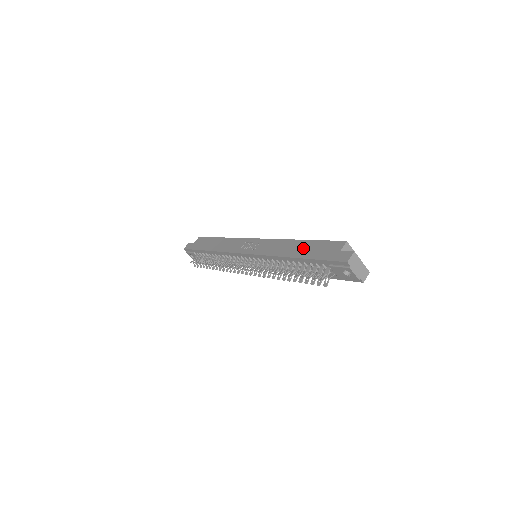
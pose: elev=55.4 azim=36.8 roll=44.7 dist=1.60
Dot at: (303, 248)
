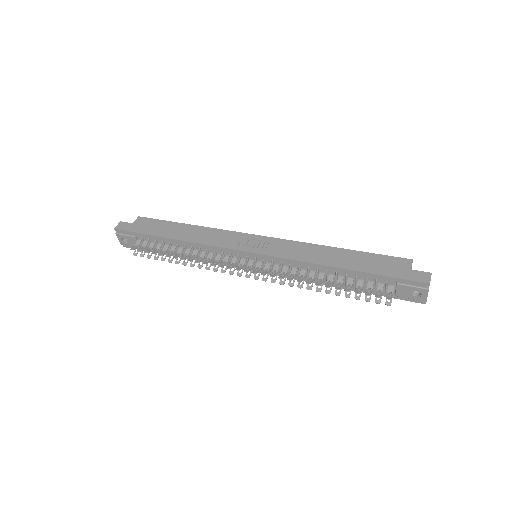
Dot at: (351, 259)
